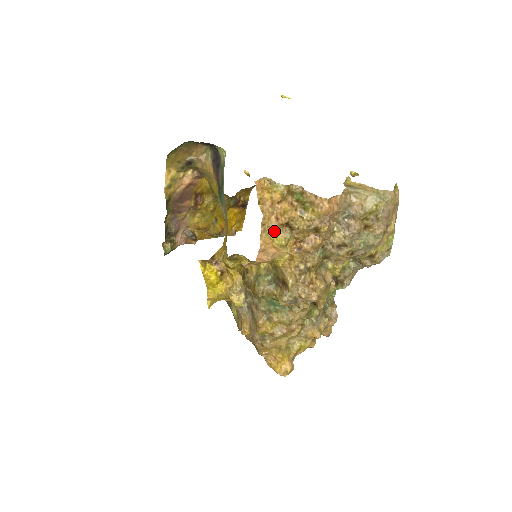
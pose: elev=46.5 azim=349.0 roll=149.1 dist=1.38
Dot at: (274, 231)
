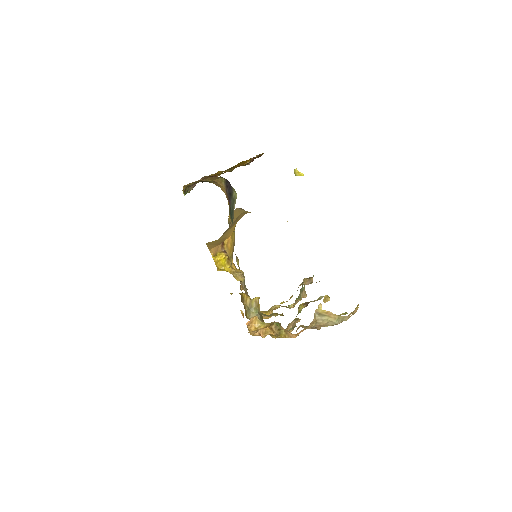
Dot at: occluded
